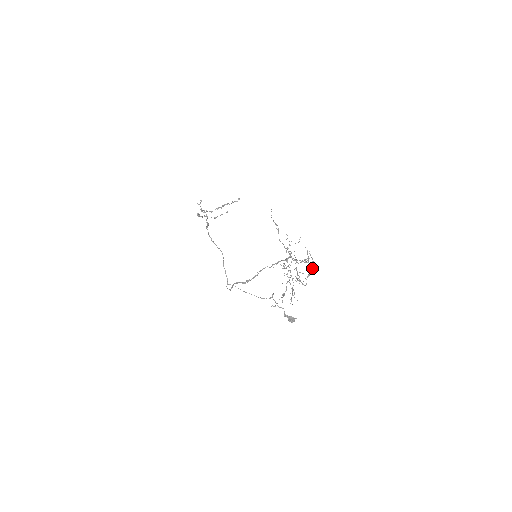
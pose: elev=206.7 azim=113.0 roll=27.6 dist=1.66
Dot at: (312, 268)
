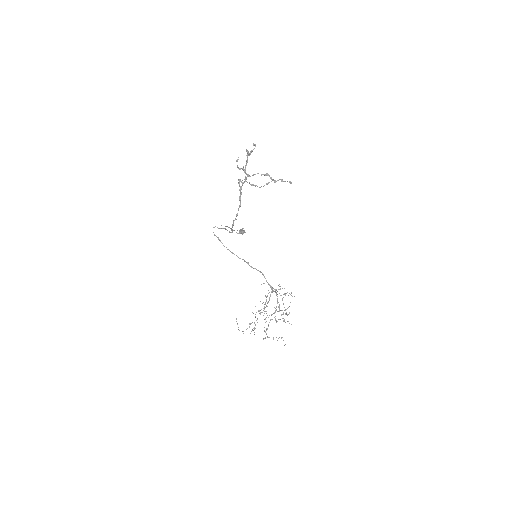
Dot at: occluded
